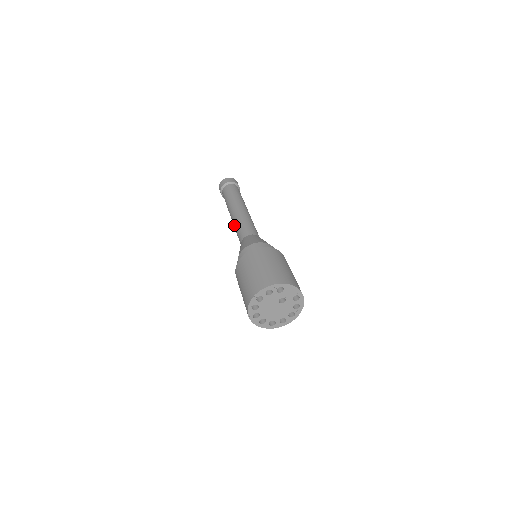
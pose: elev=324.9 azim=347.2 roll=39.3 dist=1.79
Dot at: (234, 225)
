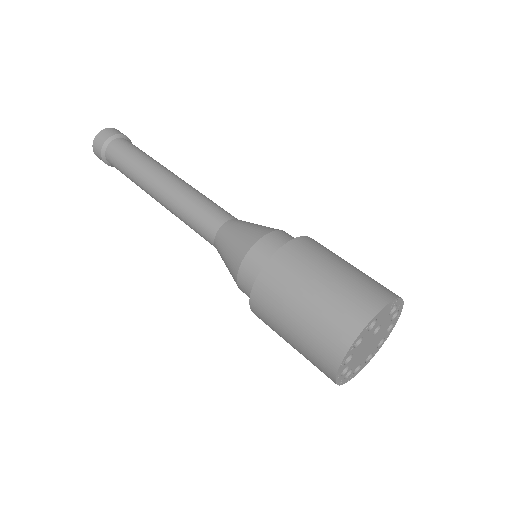
Dot at: (176, 216)
